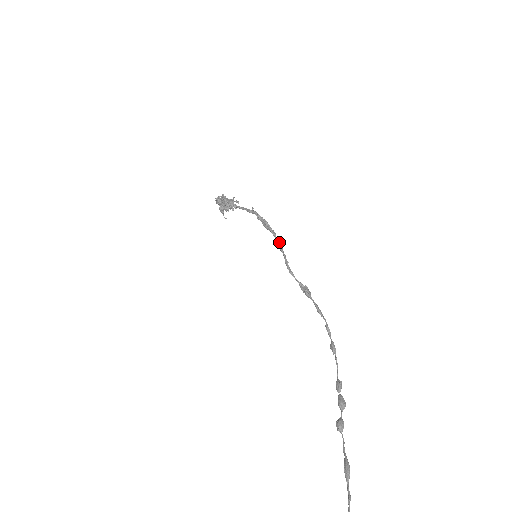
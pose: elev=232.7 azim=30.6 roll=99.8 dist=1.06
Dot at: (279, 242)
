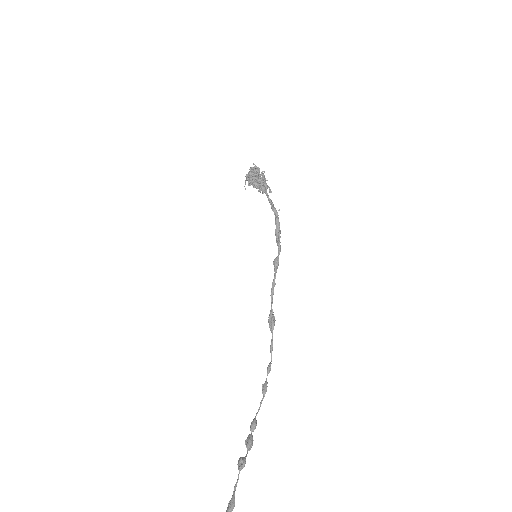
Dot at: occluded
